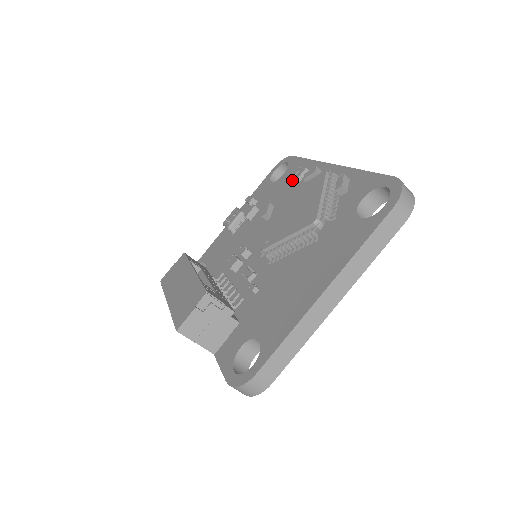
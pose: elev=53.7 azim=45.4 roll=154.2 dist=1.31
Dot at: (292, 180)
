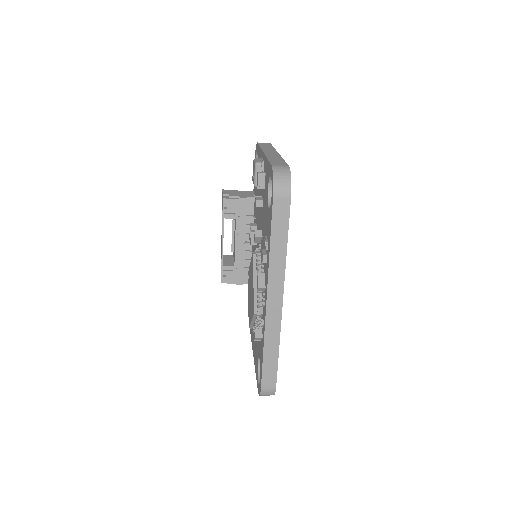
Dot at: occluded
